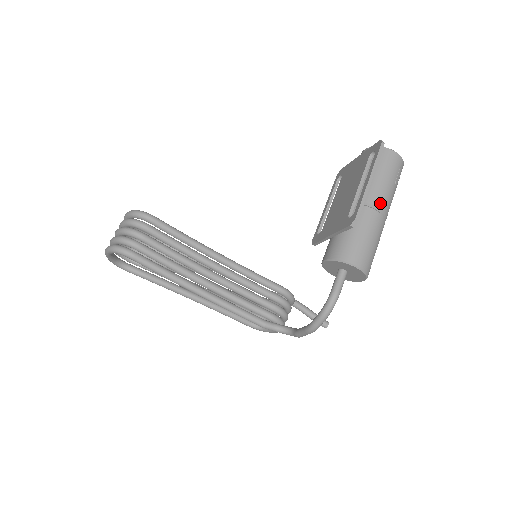
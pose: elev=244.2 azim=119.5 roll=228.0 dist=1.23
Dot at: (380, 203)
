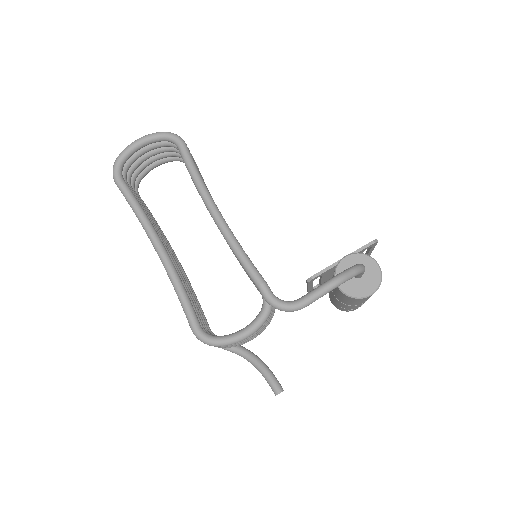
Dot at: occluded
